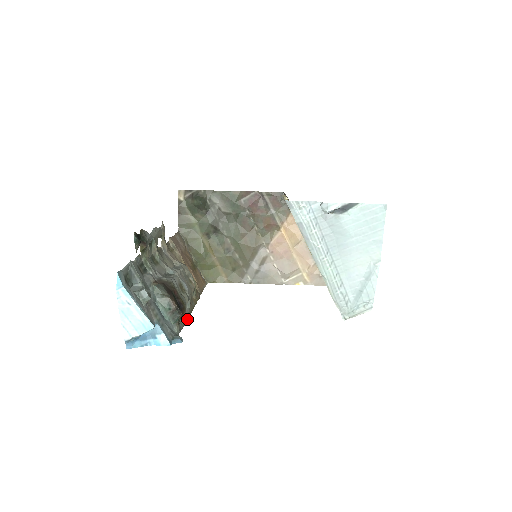
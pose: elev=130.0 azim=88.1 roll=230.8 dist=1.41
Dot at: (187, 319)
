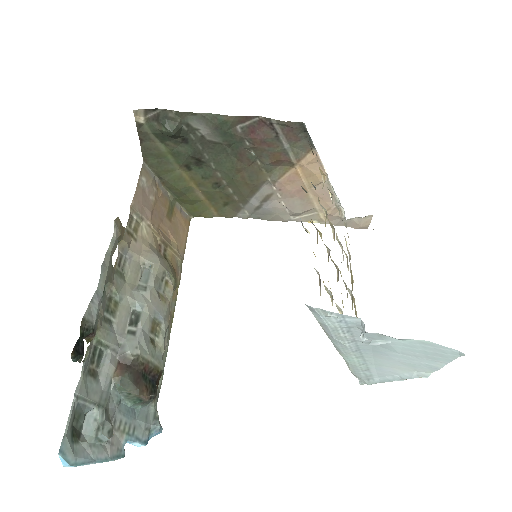
Dot at: (166, 355)
